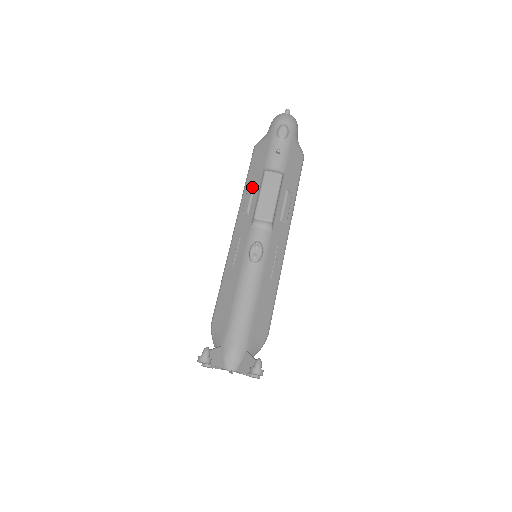
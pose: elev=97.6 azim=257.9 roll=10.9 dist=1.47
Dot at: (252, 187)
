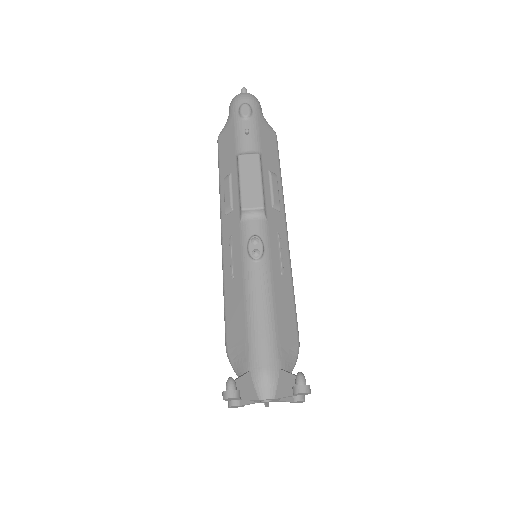
Dot at: (228, 179)
